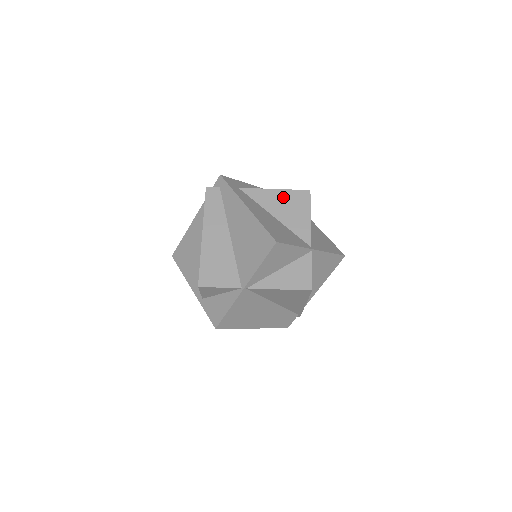
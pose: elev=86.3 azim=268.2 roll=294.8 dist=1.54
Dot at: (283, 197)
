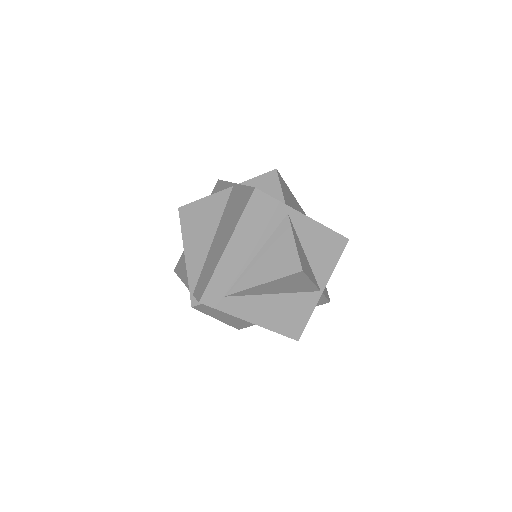
Dot at: (276, 284)
